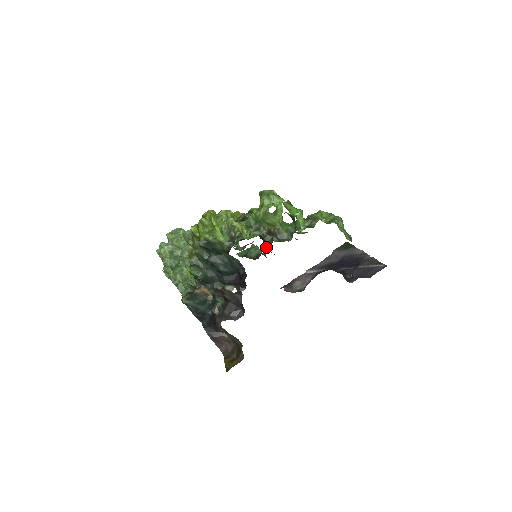
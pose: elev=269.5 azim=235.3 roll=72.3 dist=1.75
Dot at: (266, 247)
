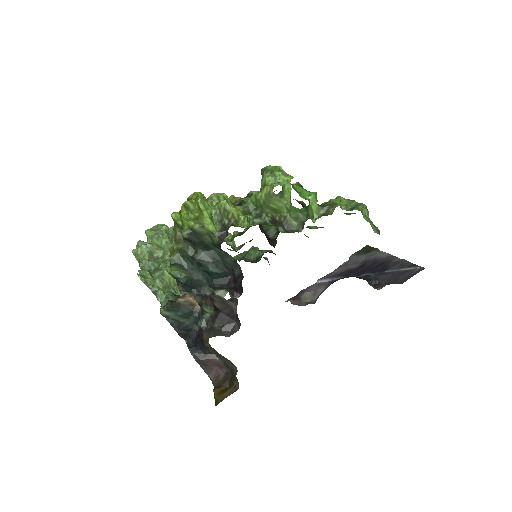
Dot at: (269, 243)
